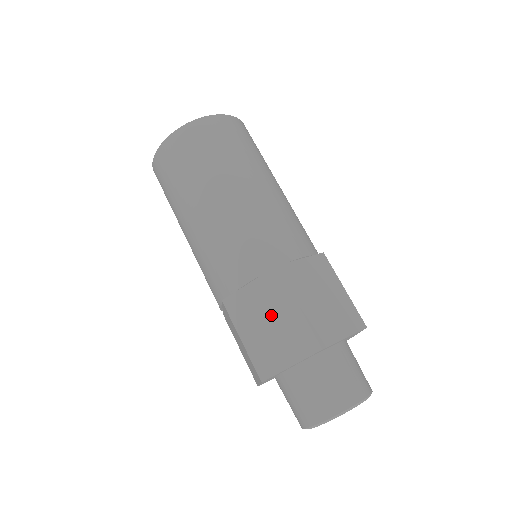
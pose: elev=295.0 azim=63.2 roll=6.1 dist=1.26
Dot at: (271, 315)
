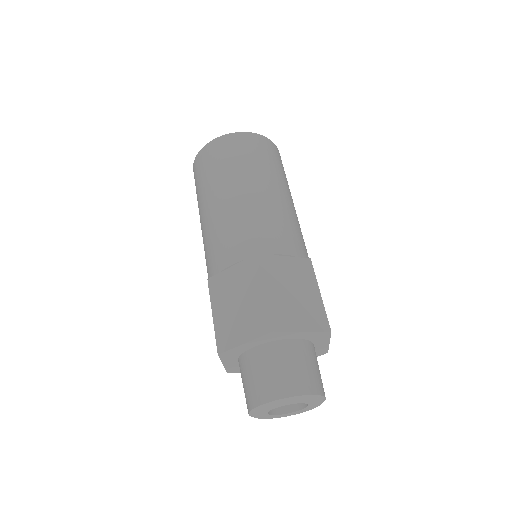
Dot at: (241, 296)
